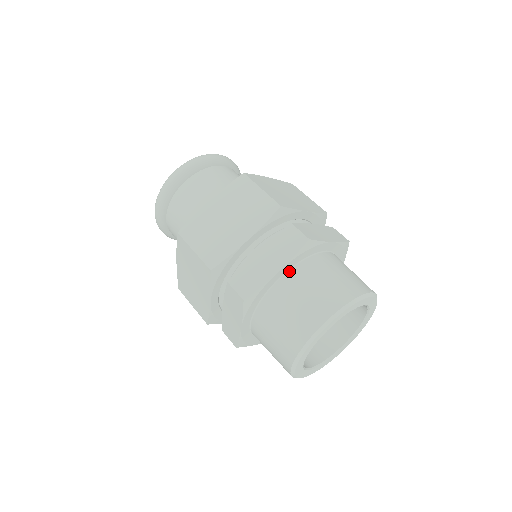
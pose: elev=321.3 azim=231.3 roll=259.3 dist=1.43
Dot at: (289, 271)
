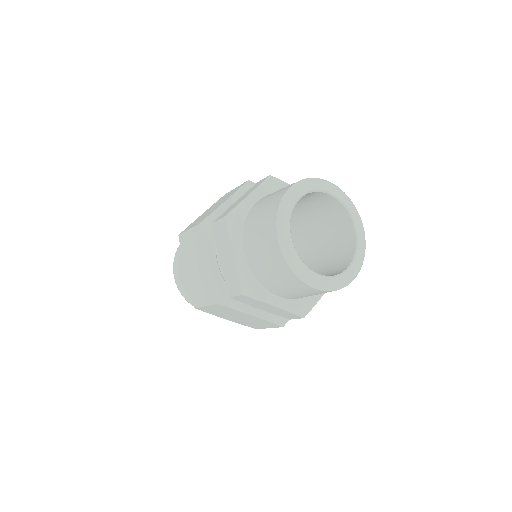
Dot at: (261, 198)
